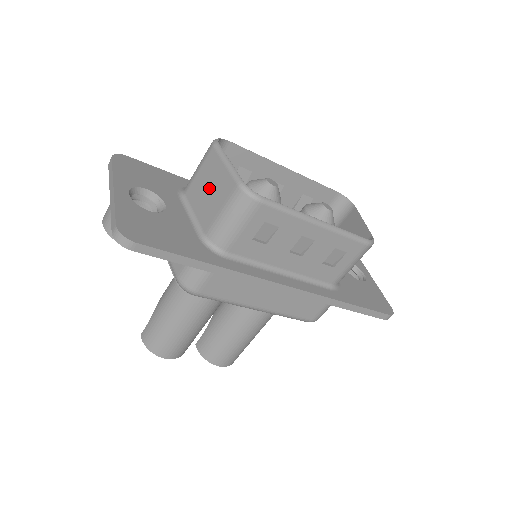
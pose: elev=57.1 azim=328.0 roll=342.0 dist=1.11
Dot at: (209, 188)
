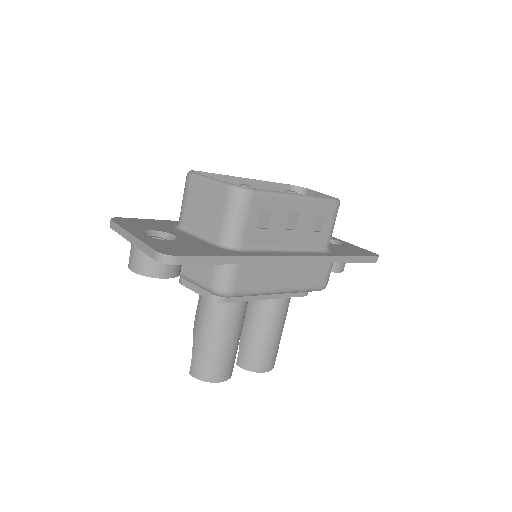
Dot at: (203, 206)
